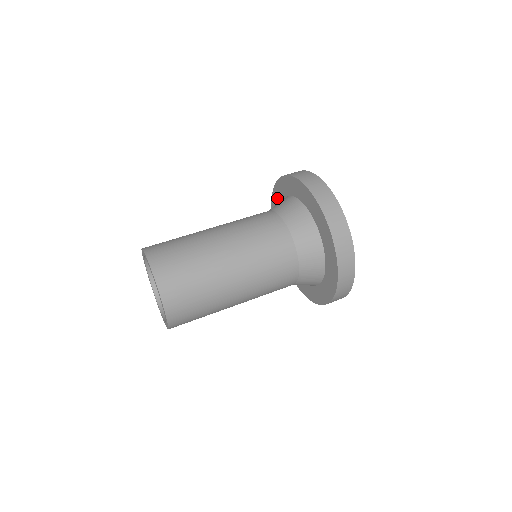
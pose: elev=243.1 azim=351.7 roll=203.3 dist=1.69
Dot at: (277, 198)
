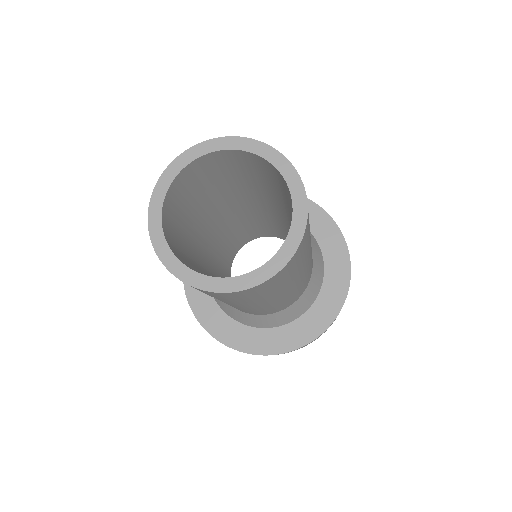
Dot at: occluded
